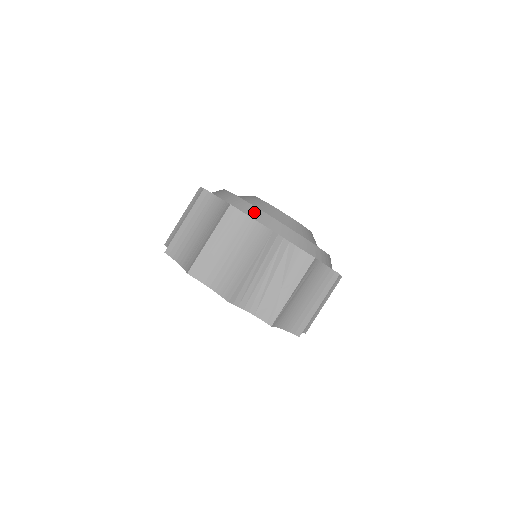
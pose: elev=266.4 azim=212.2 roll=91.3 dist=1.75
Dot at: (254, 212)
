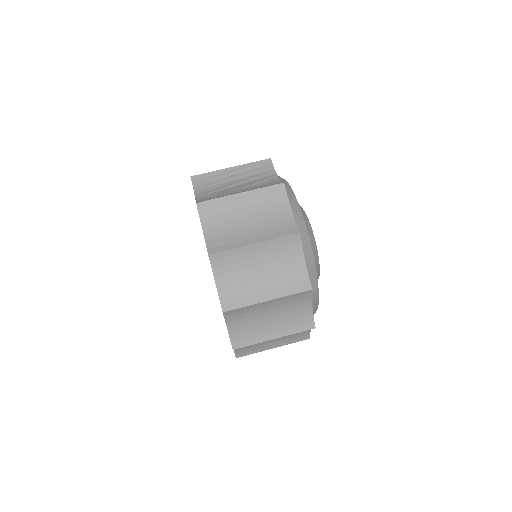
Dot at: occluded
